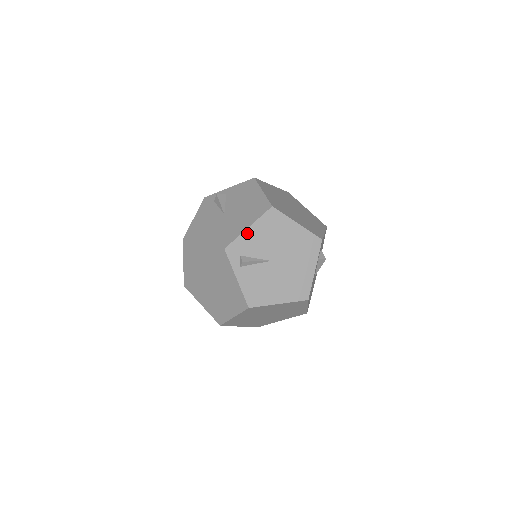
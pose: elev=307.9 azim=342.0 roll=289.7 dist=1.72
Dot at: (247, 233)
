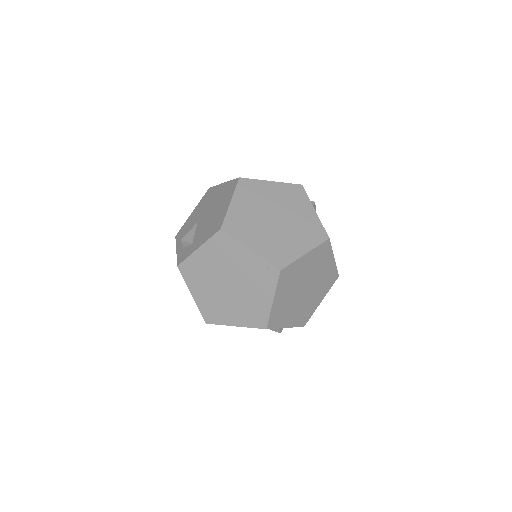
Dot at: occluded
